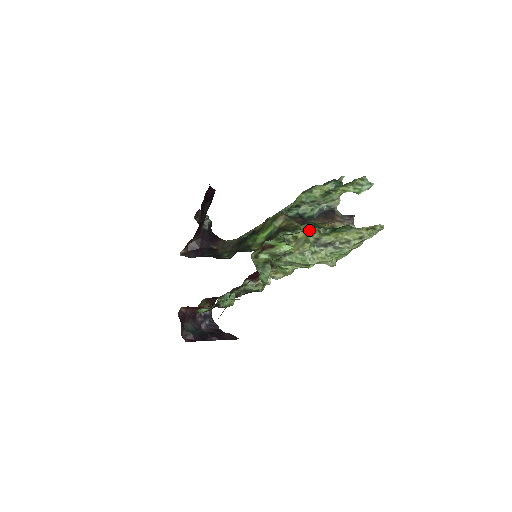
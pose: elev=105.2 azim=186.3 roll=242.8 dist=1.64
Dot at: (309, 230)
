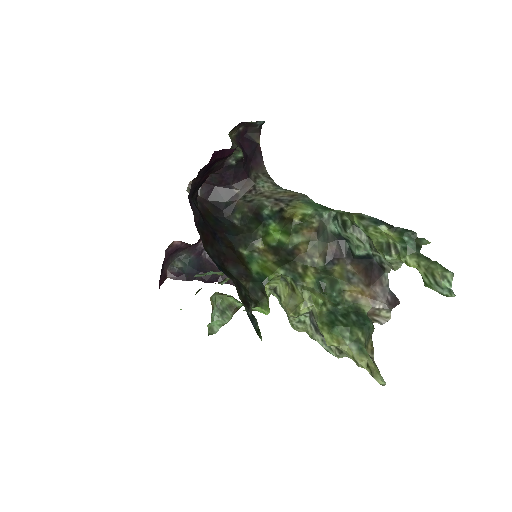
Dot at: (311, 296)
